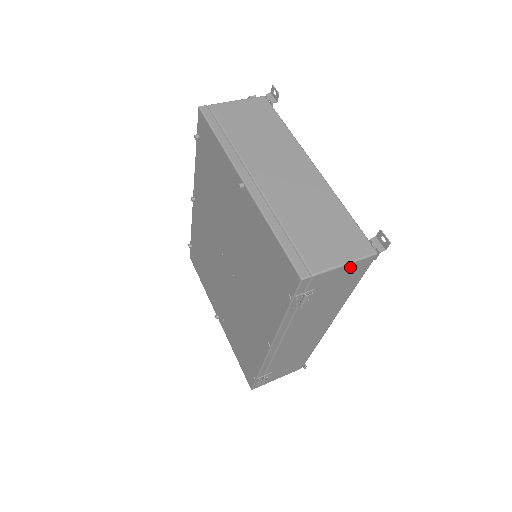
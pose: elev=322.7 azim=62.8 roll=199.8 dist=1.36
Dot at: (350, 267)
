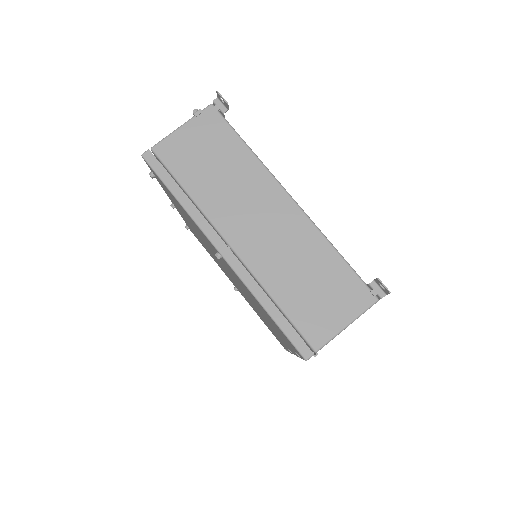
Dot at: occluded
